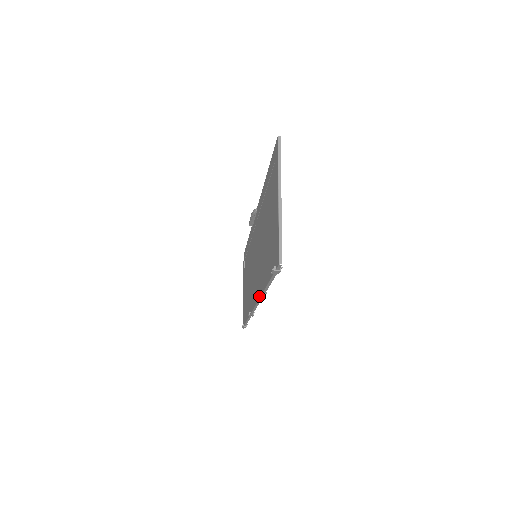
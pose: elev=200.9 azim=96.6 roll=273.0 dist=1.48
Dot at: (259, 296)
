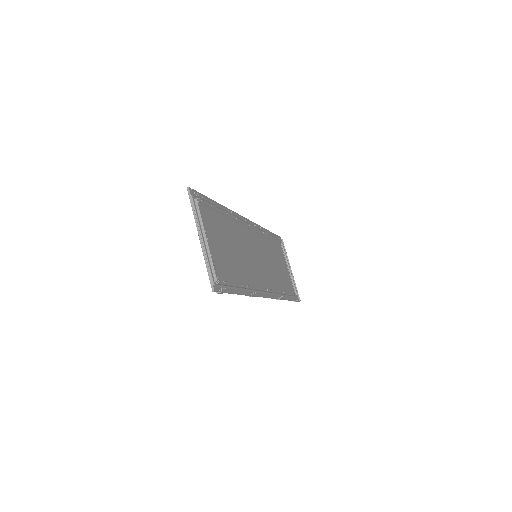
Dot at: occluded
